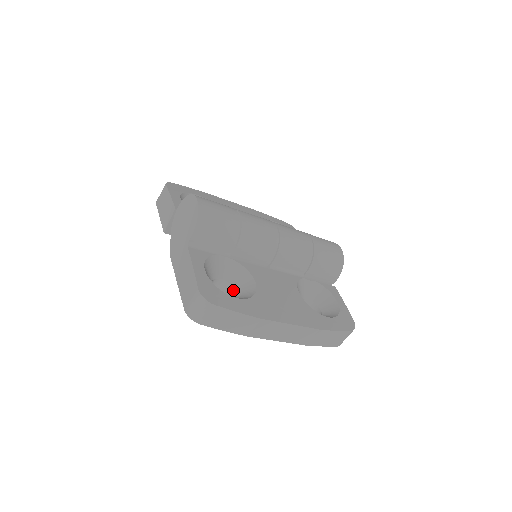
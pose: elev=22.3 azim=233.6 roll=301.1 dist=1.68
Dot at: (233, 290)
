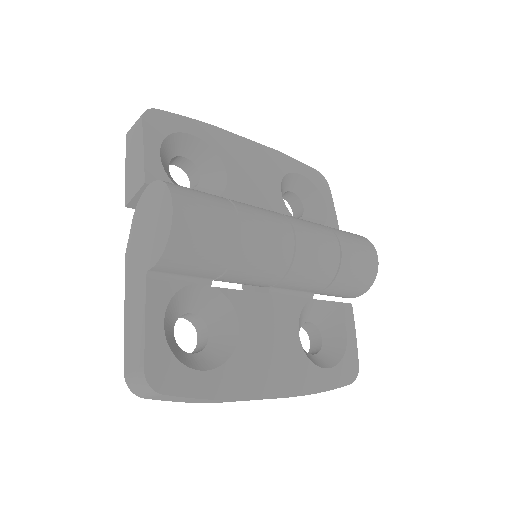
Dot at: (206, 330)
